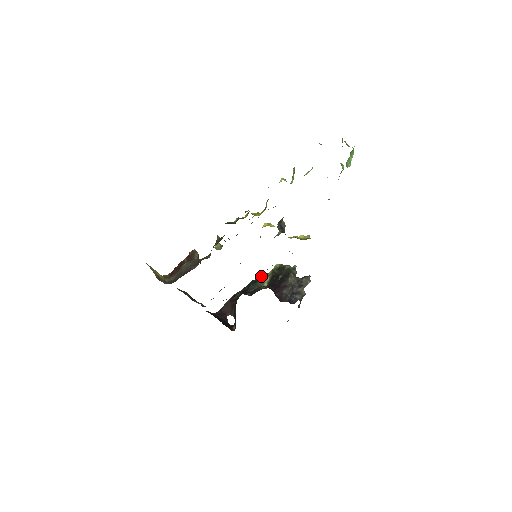
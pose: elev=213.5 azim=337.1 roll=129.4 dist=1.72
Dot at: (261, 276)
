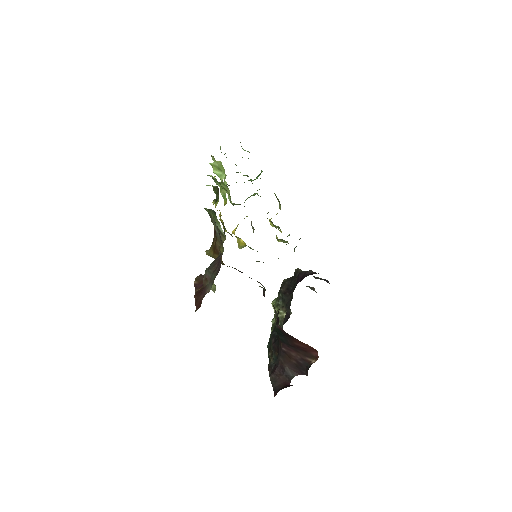
Dot at: (271, 327)
